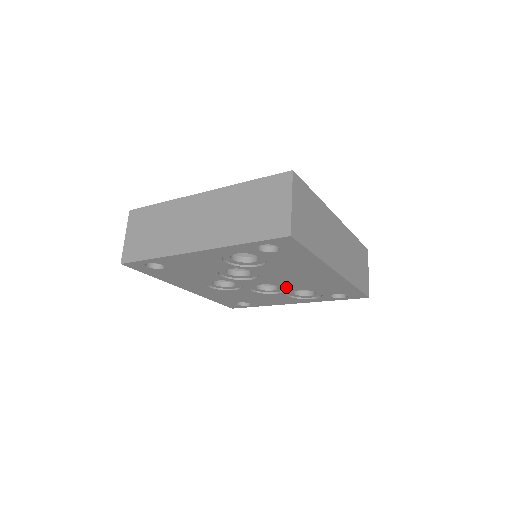
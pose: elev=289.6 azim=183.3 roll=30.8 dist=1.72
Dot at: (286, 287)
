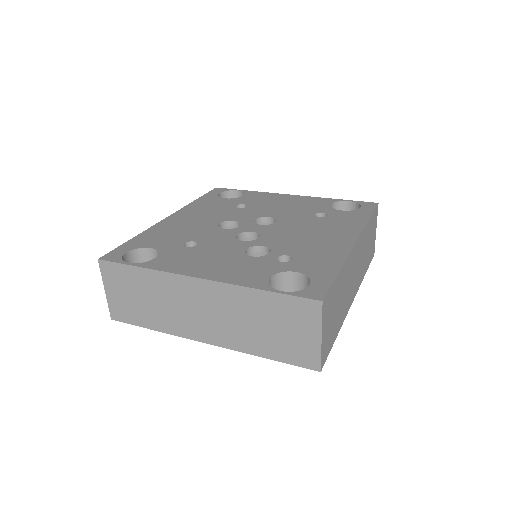
Dot at: occluded
